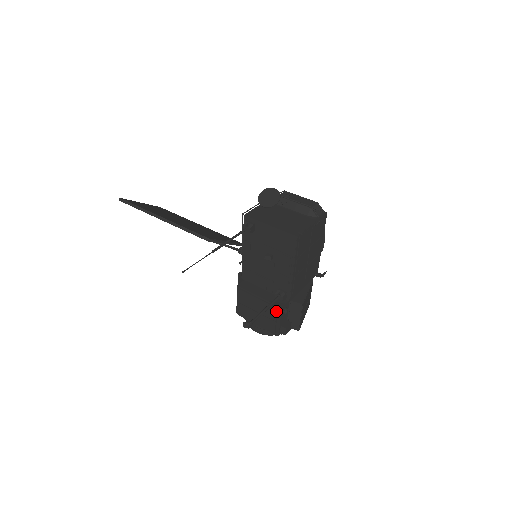
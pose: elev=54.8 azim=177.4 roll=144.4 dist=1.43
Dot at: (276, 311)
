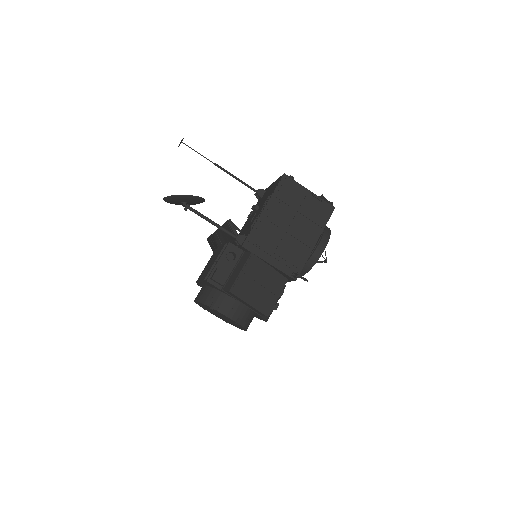
Dot at: (223, 247)
